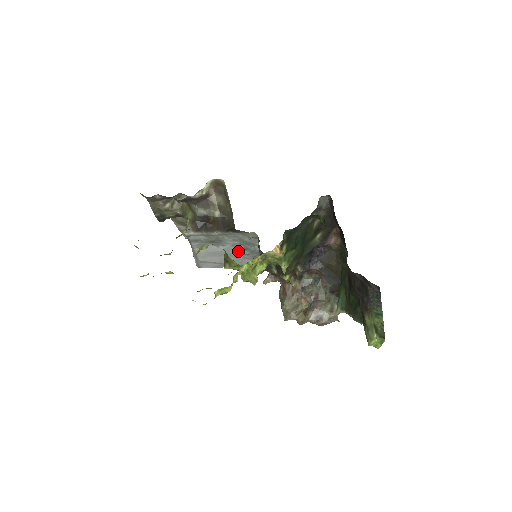
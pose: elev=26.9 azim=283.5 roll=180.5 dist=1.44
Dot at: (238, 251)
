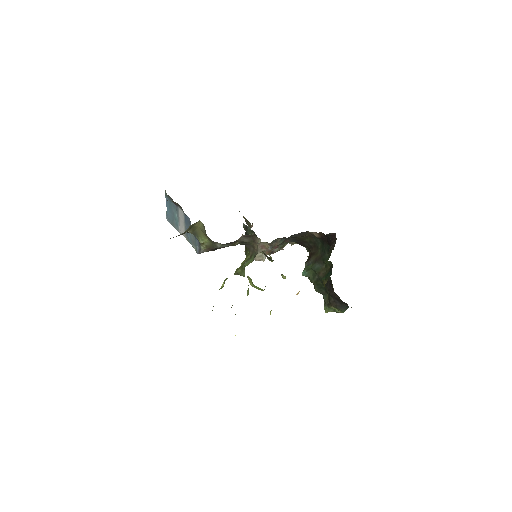
Dot at: occluded
